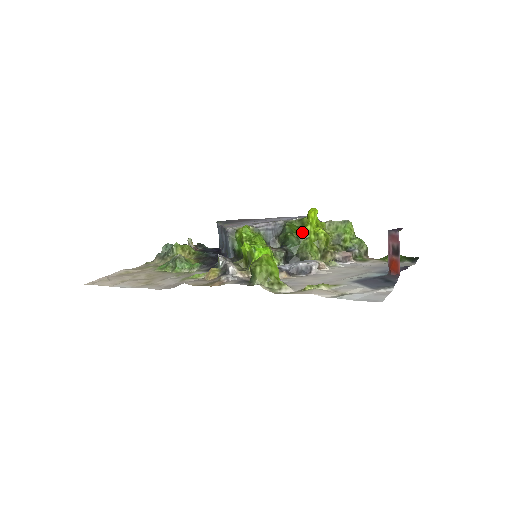
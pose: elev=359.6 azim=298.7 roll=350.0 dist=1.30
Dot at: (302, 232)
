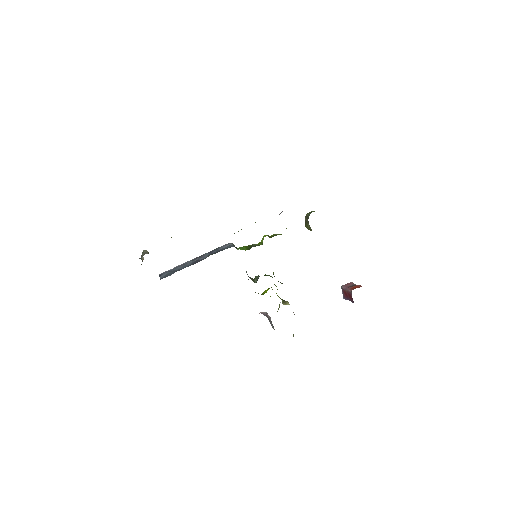
Dot at: occluded
